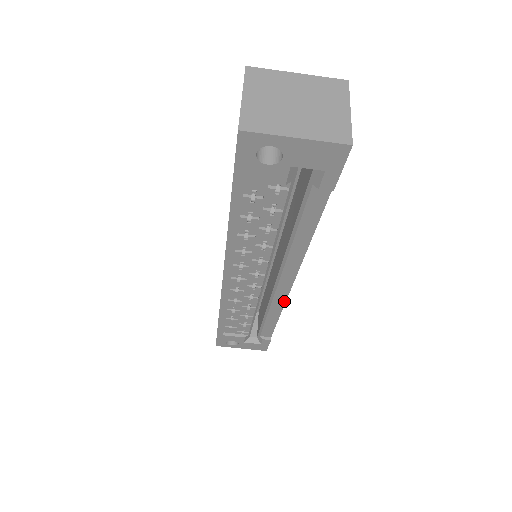
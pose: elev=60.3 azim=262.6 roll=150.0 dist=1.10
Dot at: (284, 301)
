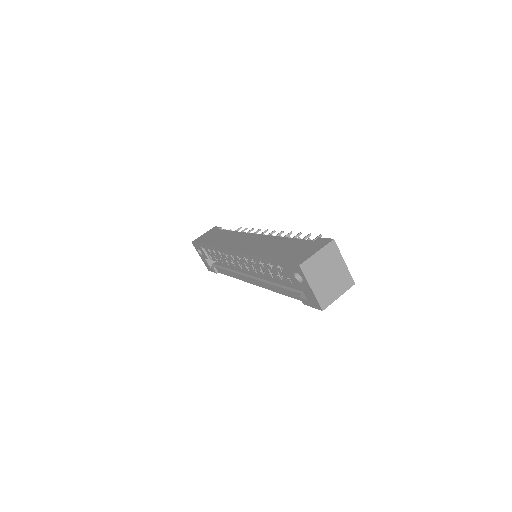
Dot at: (243, 280)
